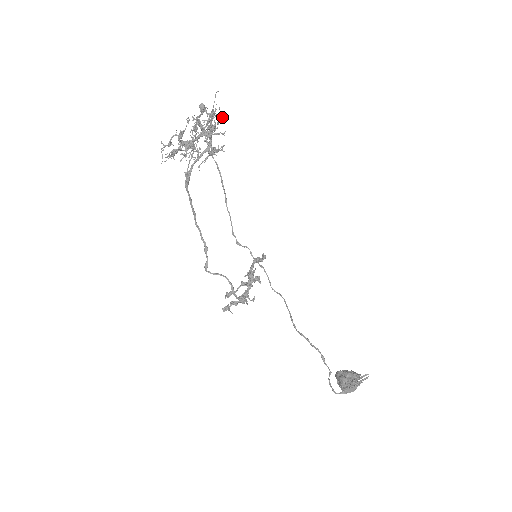
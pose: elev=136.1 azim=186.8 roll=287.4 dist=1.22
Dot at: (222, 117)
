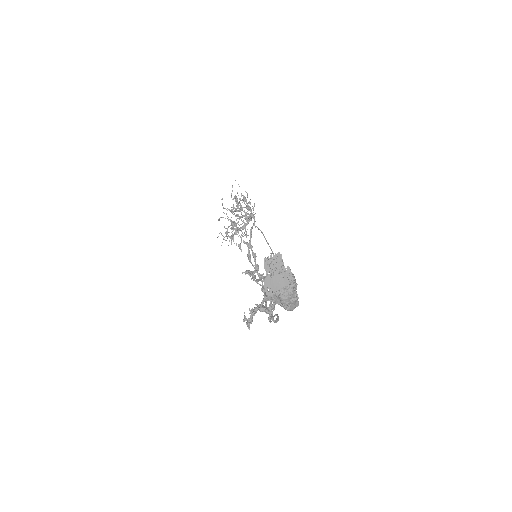
Dot at: occluded
